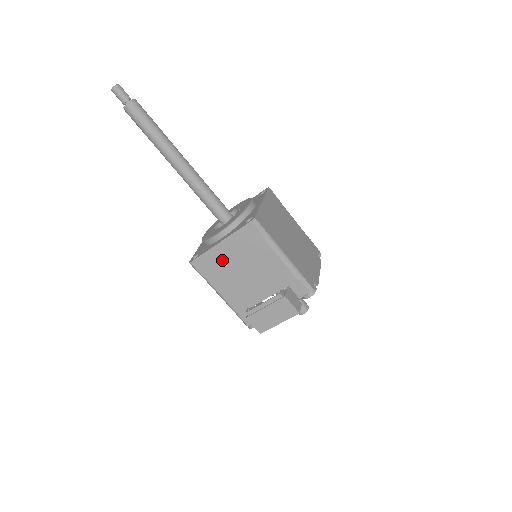
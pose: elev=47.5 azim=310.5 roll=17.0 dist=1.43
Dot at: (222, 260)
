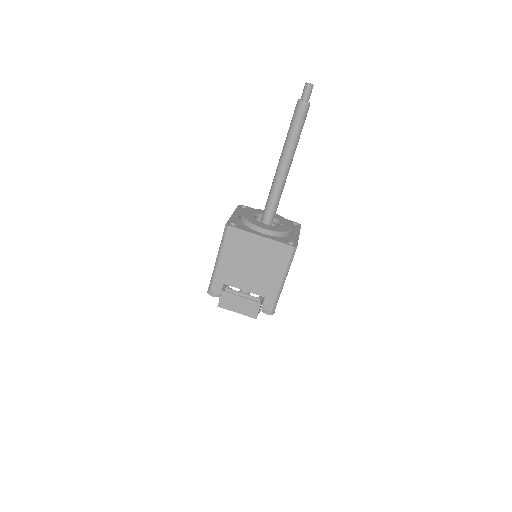
Dot at: (249, 245)
